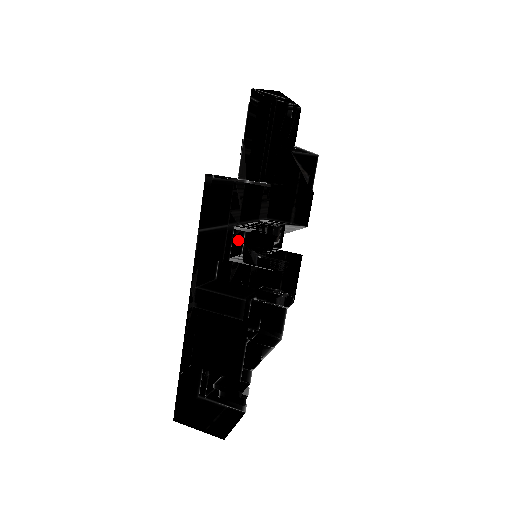
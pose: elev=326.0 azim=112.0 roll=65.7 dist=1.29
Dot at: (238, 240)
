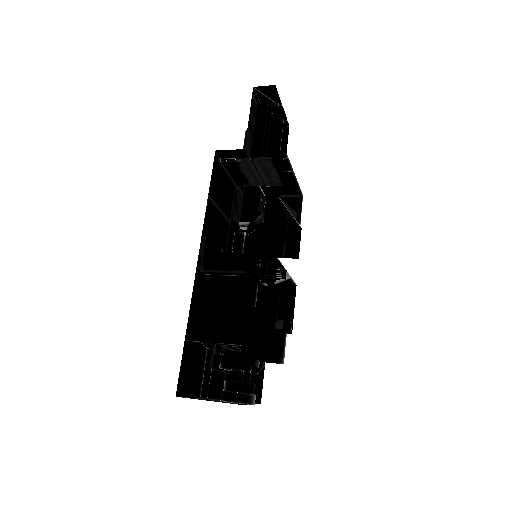
Dot at: (239, 241)
